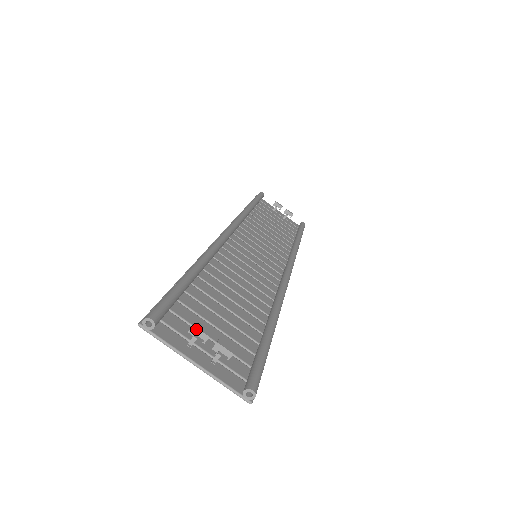
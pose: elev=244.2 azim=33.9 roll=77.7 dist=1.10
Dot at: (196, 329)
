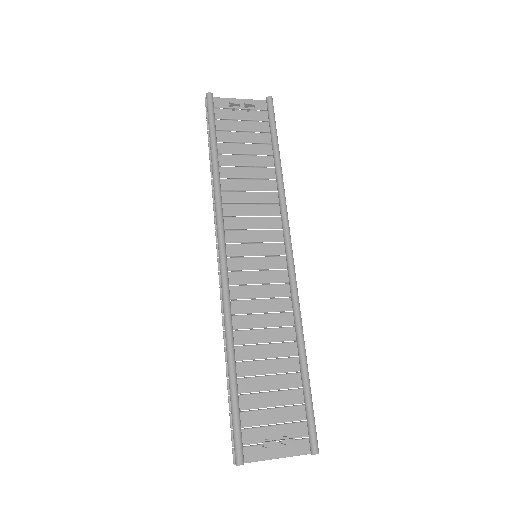
Dot at: (267, 447)
